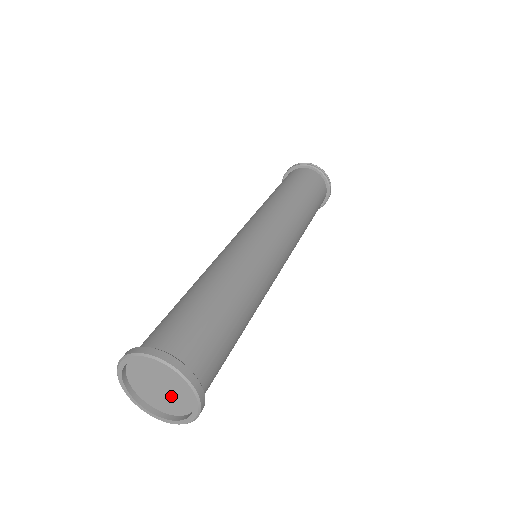
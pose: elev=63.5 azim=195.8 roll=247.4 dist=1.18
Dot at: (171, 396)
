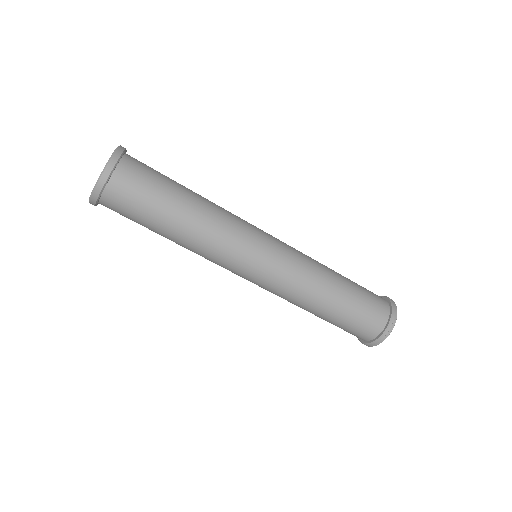
Dot at: occluded
